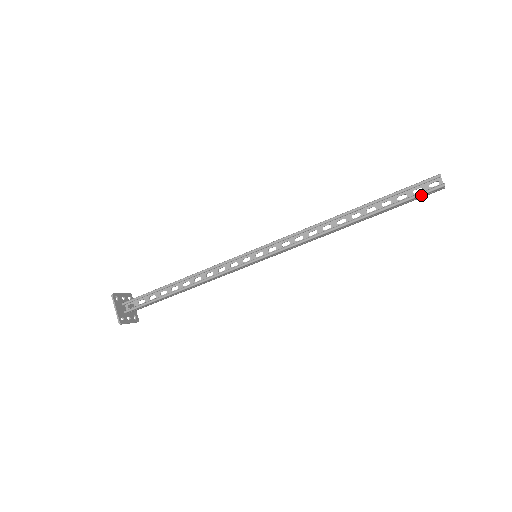
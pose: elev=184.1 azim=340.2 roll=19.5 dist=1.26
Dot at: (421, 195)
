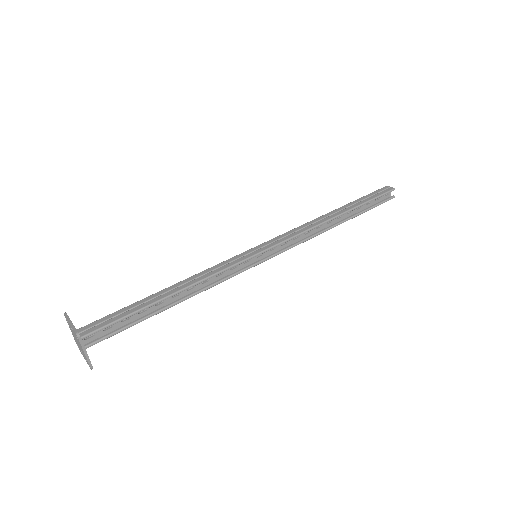
Dot at: occluded
